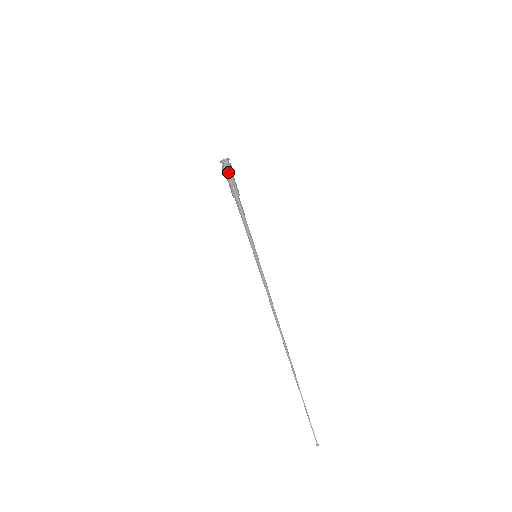
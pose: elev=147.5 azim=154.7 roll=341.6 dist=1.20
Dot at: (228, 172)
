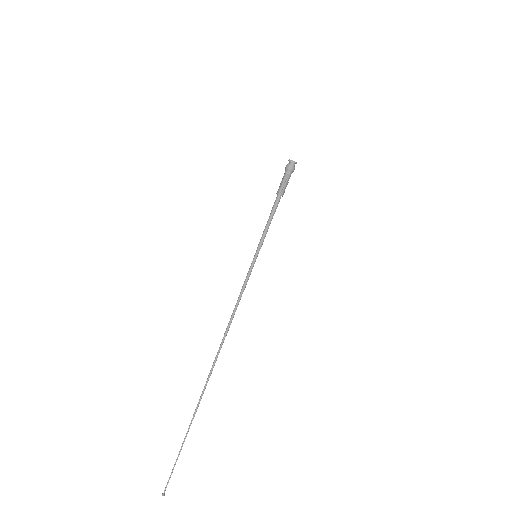
Dot at: (291, 172)
